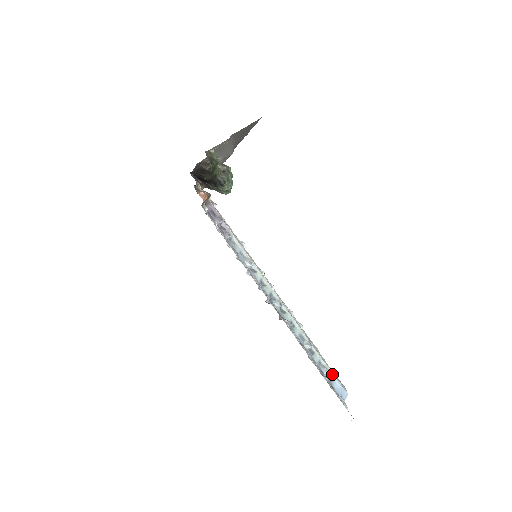
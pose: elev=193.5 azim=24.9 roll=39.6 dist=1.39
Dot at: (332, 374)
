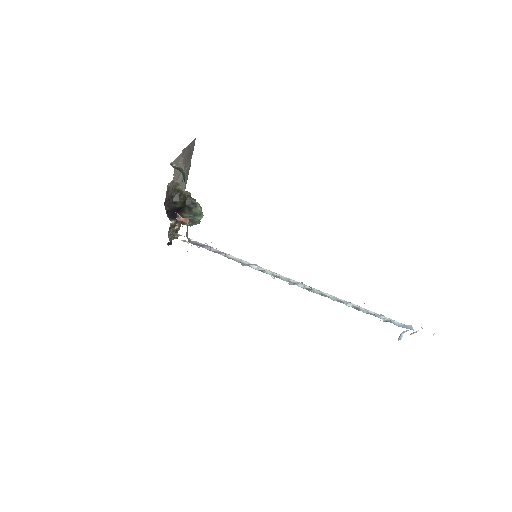
Dot at: (386, 318)
